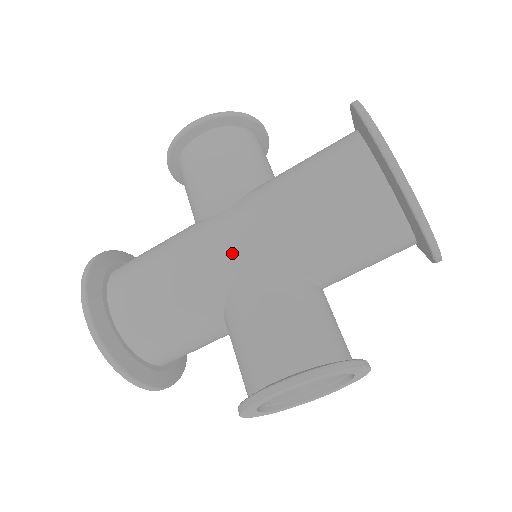
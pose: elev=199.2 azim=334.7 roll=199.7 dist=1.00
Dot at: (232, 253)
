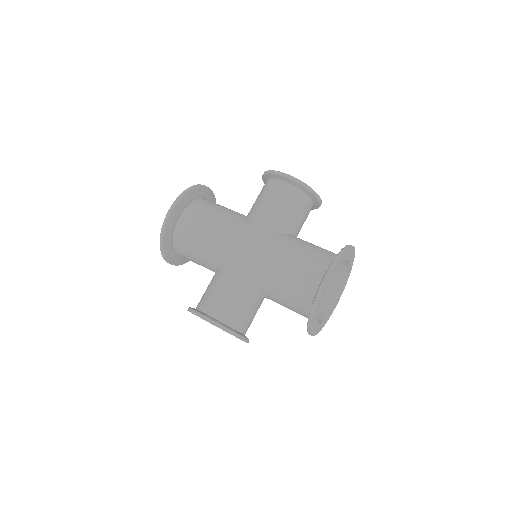
Dot at: (242, 253)
